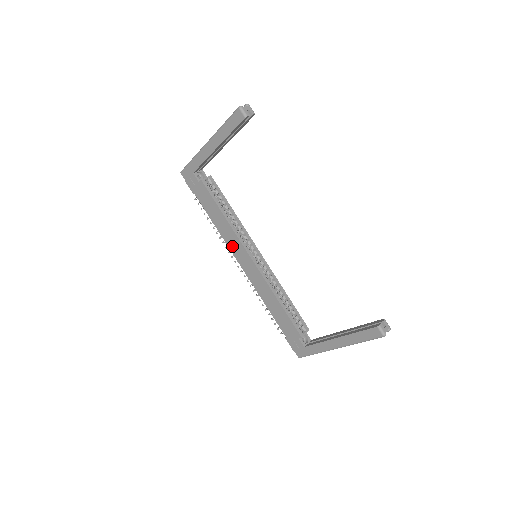
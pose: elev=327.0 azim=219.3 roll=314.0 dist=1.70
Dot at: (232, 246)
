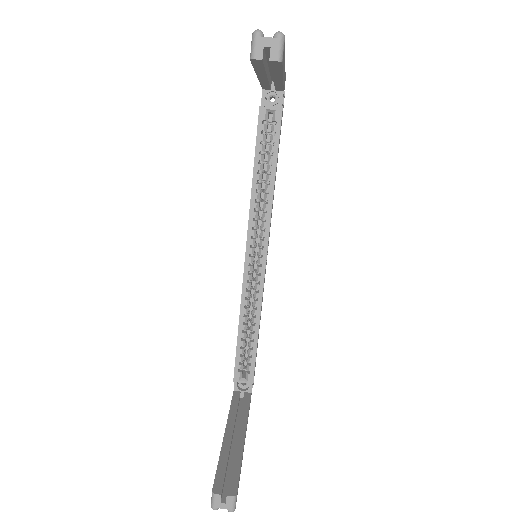
Dot at: occluded
